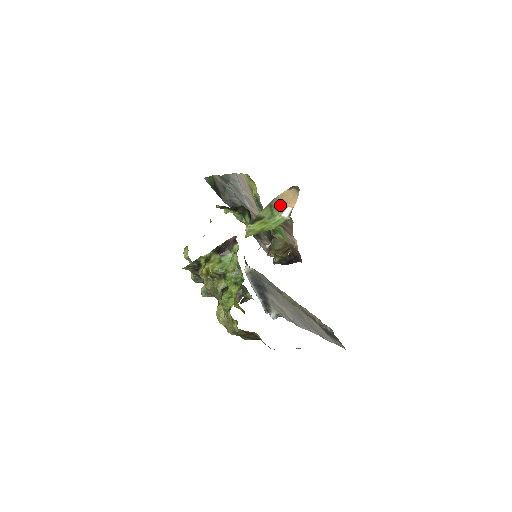
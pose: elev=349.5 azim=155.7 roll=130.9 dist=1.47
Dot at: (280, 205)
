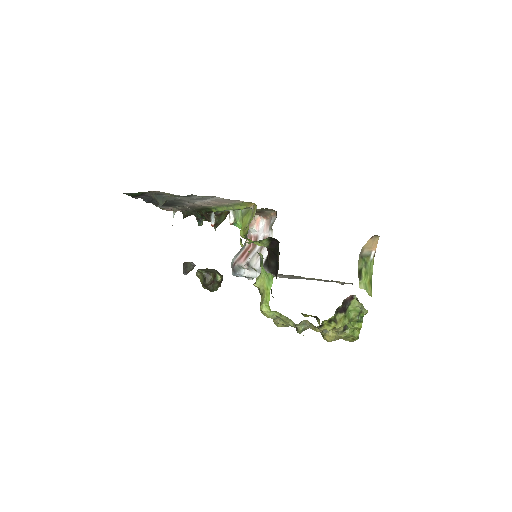
Dot at: (368, 253)
